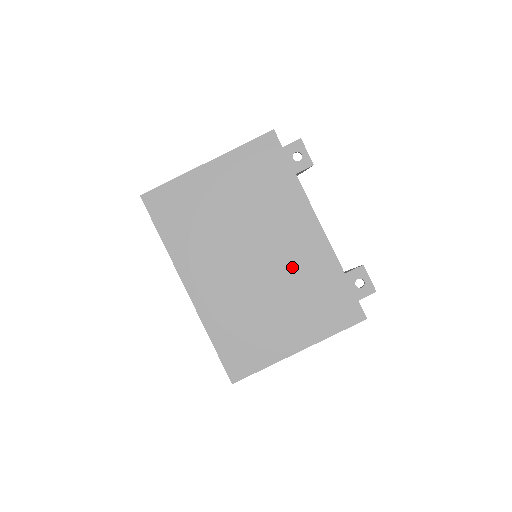
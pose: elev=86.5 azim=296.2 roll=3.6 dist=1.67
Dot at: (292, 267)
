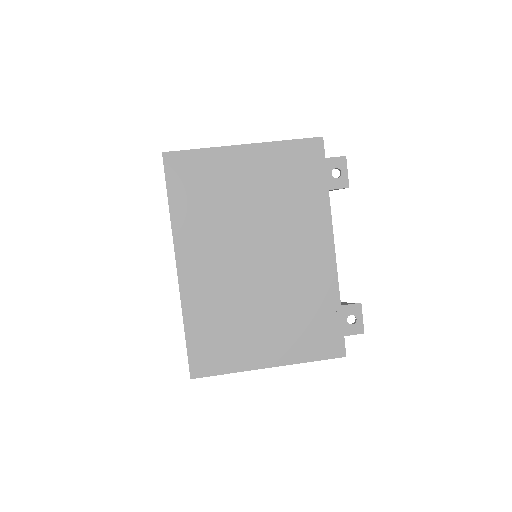
Dot at: (292, 281)
